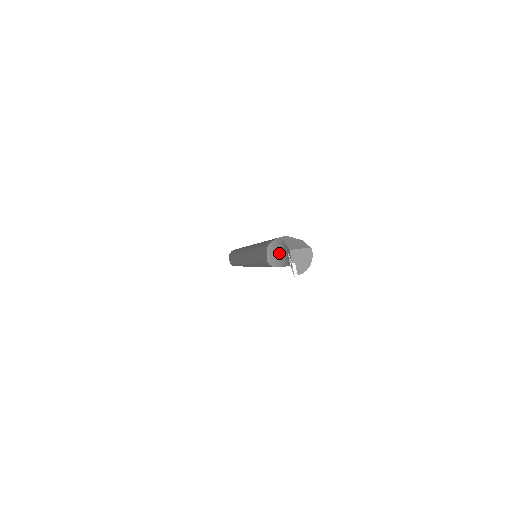
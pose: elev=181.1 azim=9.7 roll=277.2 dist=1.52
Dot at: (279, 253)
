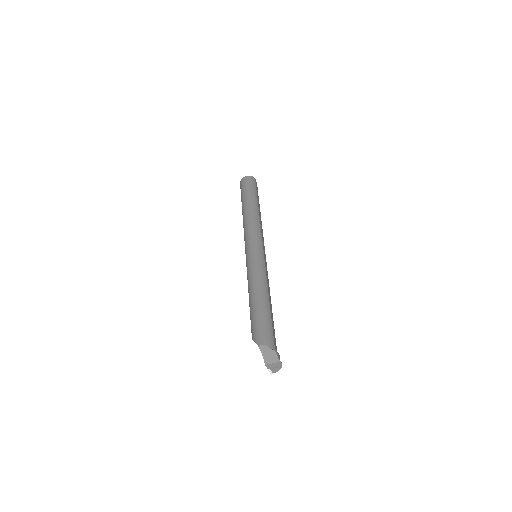
Dot at: occluded
